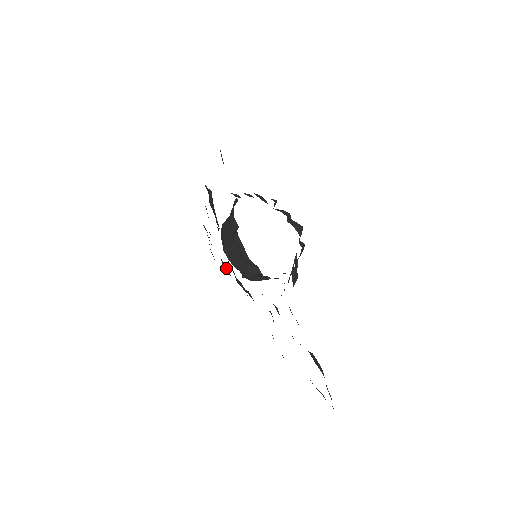
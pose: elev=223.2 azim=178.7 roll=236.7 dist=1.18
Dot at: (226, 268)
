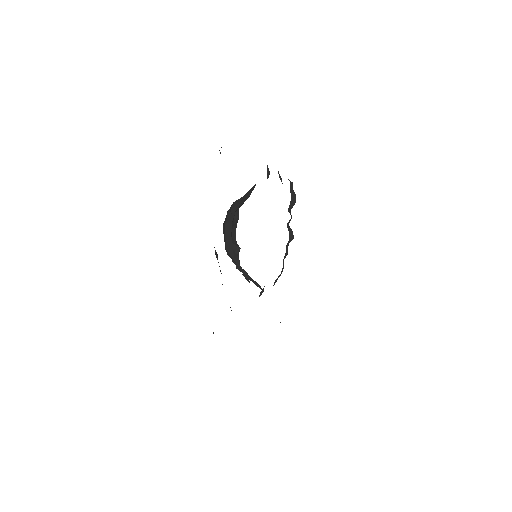
Dot at: occluded
